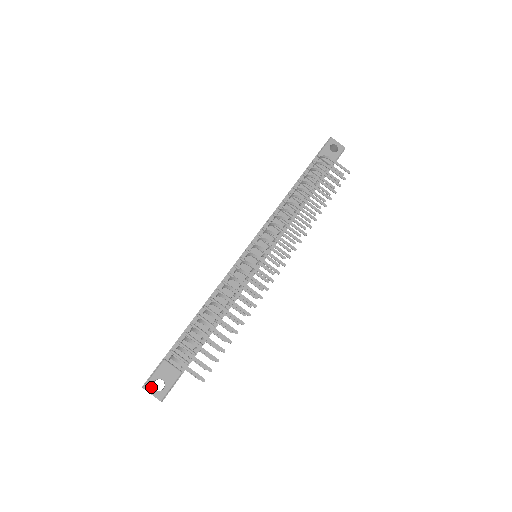
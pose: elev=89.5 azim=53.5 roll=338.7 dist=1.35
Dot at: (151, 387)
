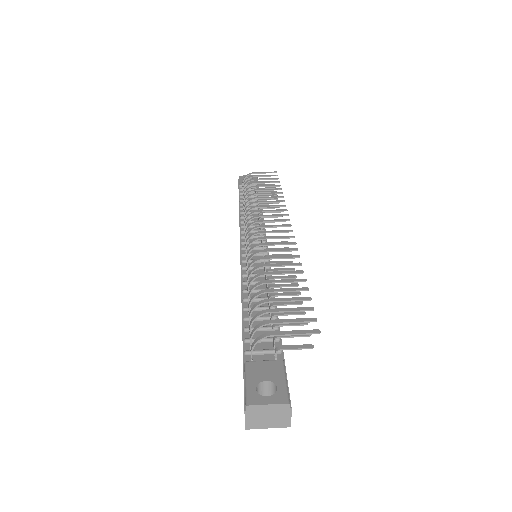
Dot at: (258, 397)
